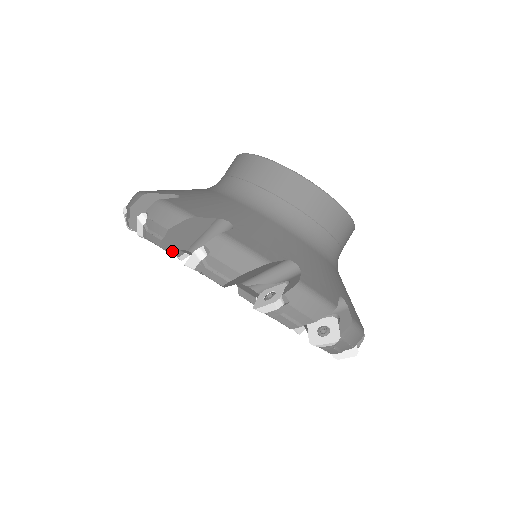
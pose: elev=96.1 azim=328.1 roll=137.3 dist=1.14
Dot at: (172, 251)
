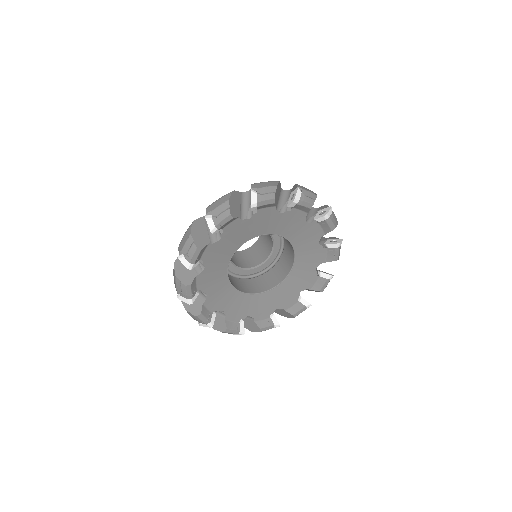
Dot at: (205, 315)
